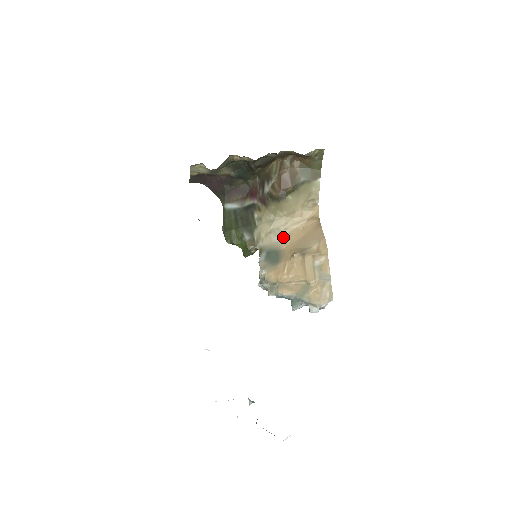
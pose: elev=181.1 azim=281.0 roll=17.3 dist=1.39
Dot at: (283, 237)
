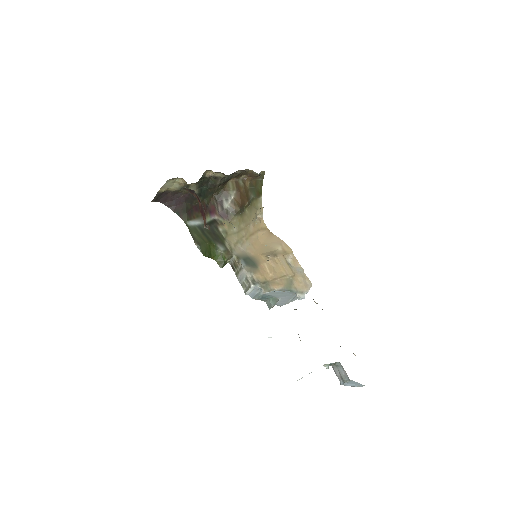
Dot at: (247, 246)
